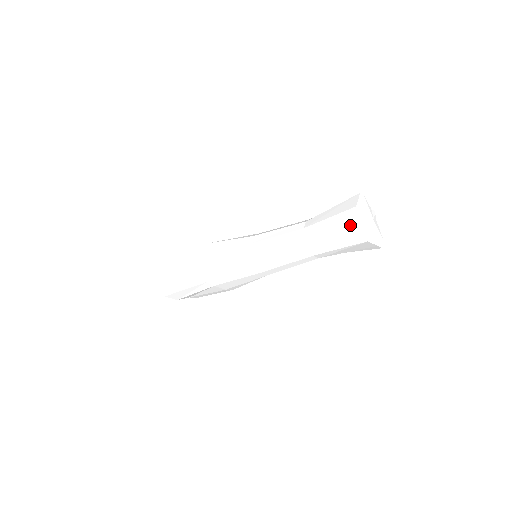
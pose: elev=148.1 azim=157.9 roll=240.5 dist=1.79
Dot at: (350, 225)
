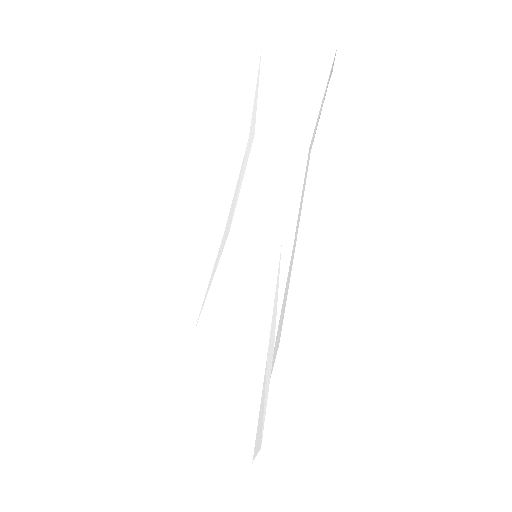
Dot at: (307, 51)
